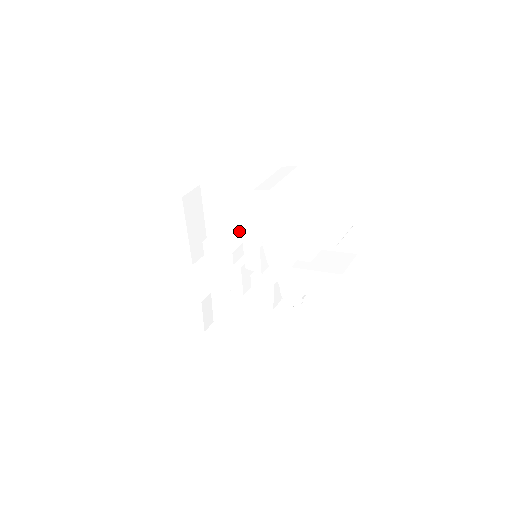
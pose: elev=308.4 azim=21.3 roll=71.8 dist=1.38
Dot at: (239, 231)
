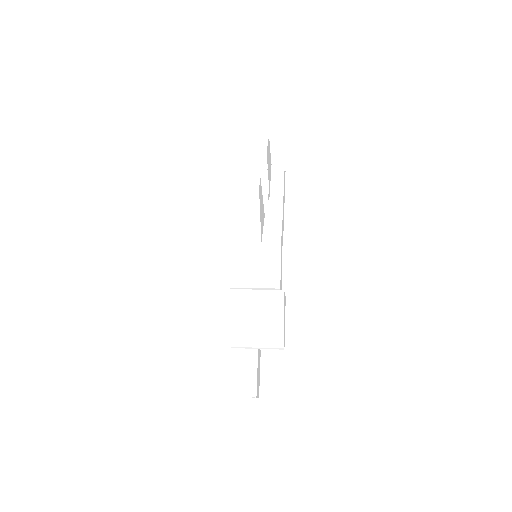
Dot at: occluded
